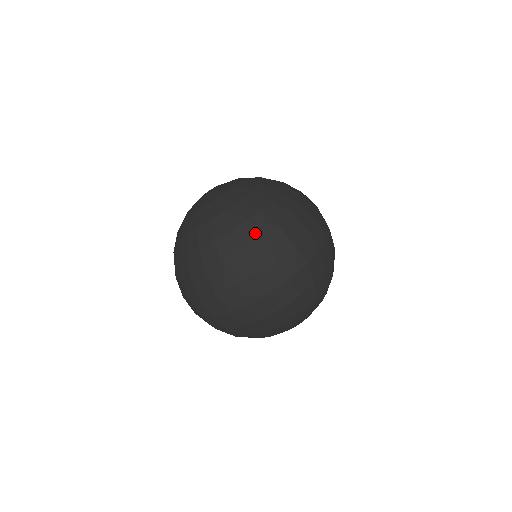
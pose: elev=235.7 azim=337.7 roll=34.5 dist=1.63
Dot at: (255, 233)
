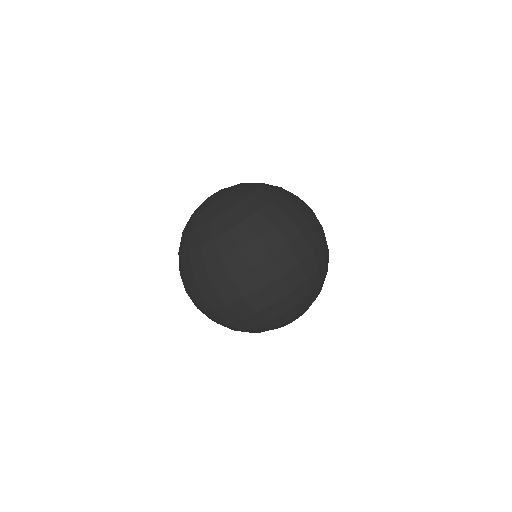
Dot at: (234, 243)
